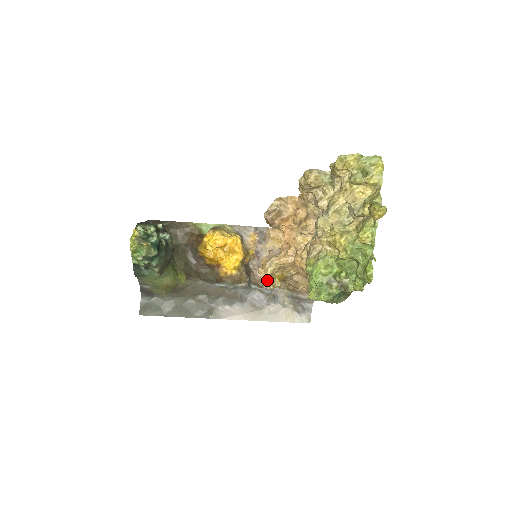
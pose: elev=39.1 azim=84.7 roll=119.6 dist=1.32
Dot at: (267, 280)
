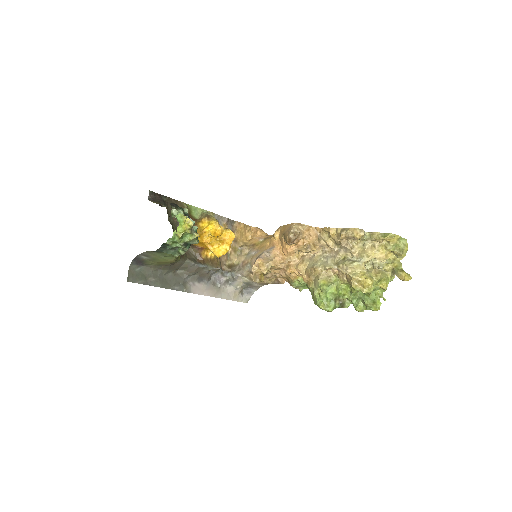
Dot at: (257, 275)
